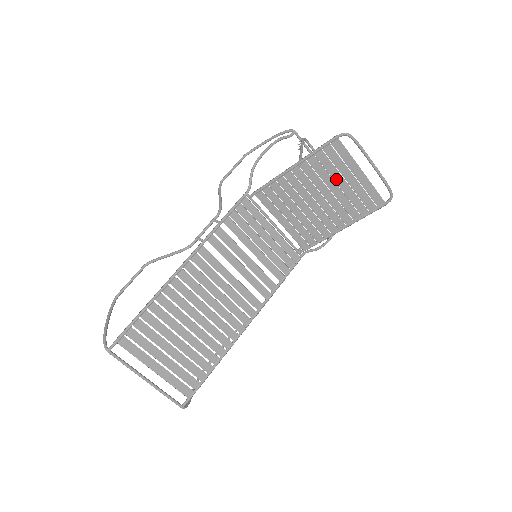
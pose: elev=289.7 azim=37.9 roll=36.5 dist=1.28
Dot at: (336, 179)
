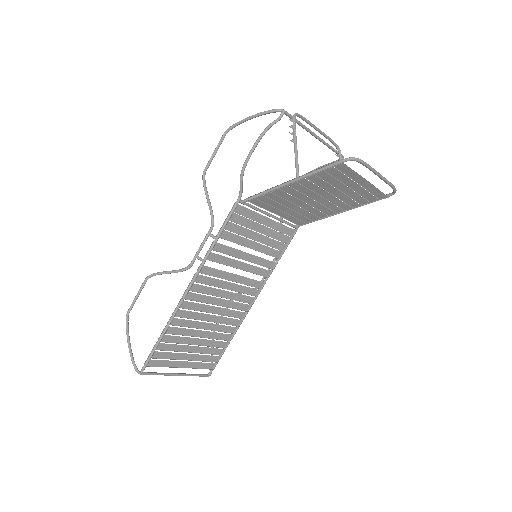
Dot at: (337, 186)
